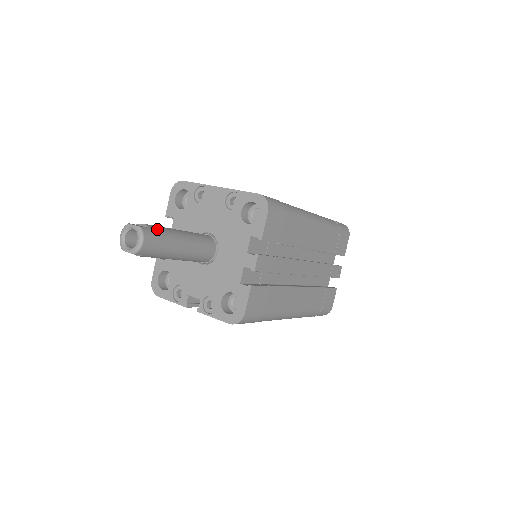
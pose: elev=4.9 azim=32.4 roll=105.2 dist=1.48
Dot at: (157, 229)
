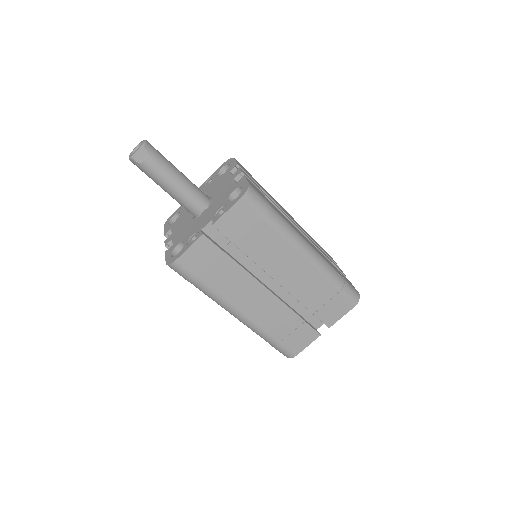
Dot at: occluded
